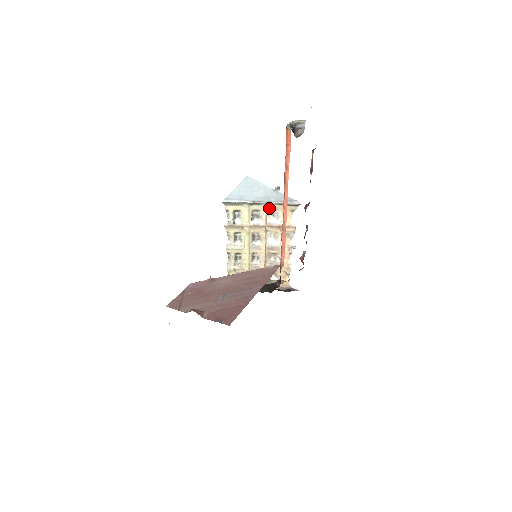
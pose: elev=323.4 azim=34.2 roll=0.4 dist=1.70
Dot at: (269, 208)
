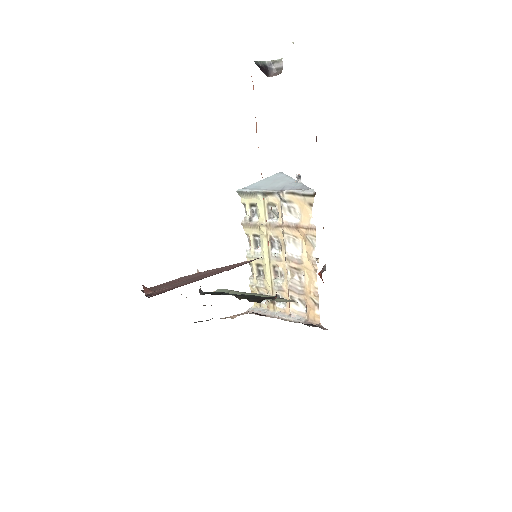
Dot at: (283, 200)
